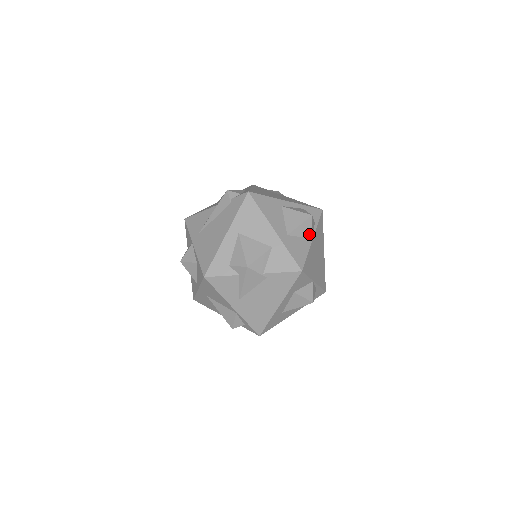
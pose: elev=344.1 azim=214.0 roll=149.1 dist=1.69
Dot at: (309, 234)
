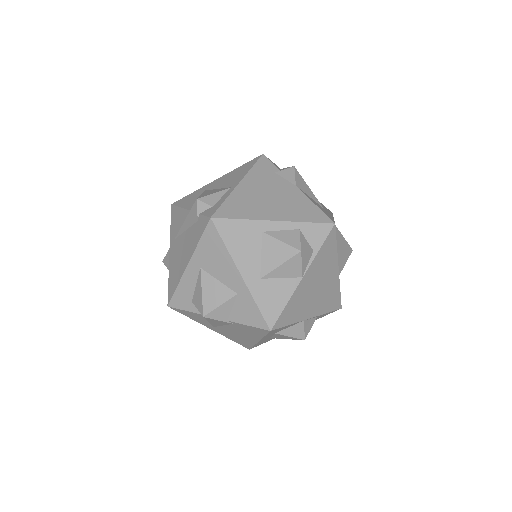
Dot at: (296, 273)
